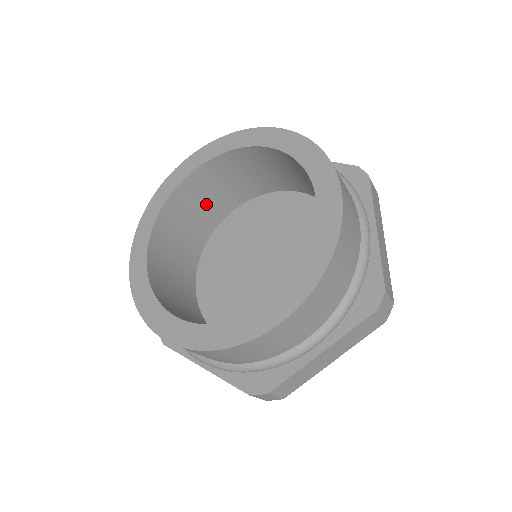
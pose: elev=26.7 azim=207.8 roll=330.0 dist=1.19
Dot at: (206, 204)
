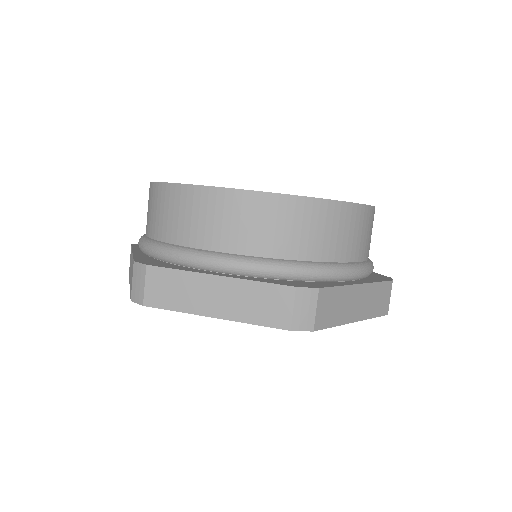
Dot at: occluded
